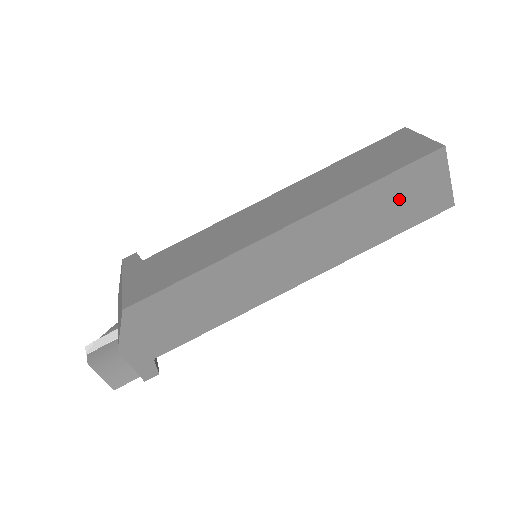
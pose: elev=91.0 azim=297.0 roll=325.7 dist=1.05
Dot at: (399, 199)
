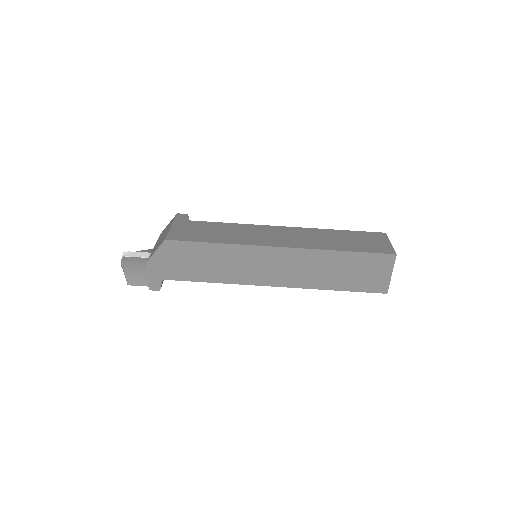
Dot at: (355, 270)
